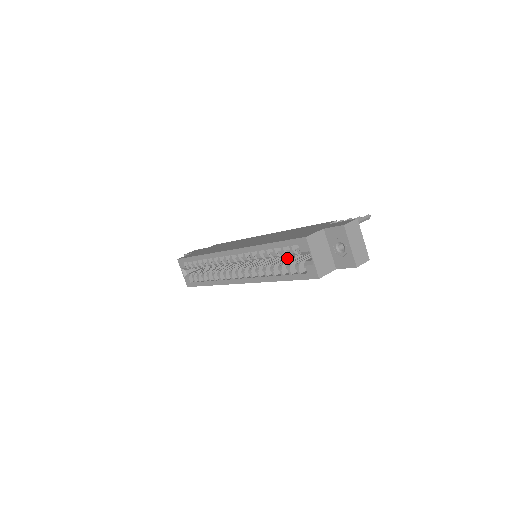
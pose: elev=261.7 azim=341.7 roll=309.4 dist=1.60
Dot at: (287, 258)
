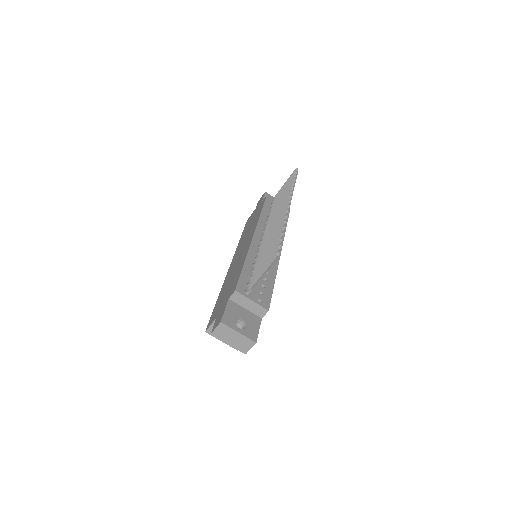
Dot at: occluded
